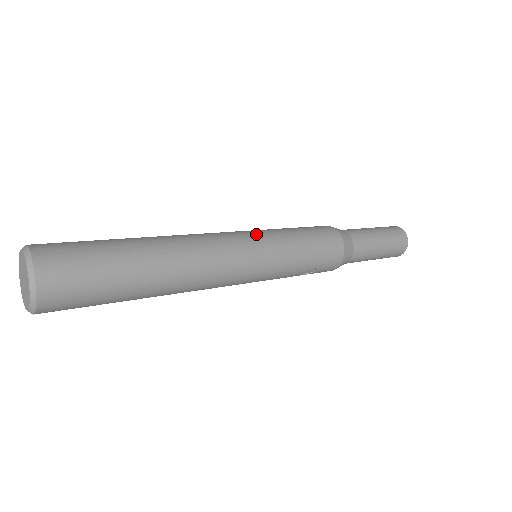
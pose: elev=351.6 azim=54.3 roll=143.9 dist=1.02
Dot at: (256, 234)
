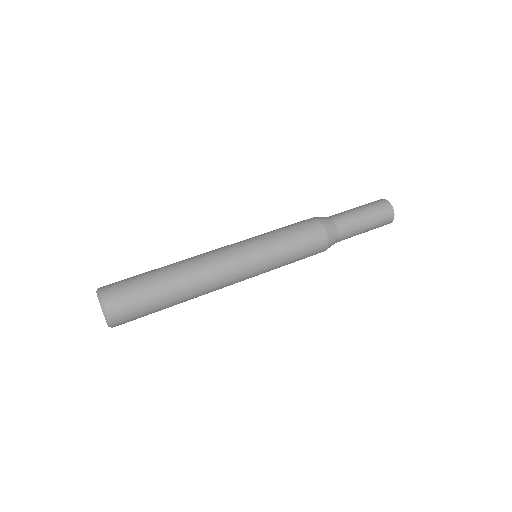
Dot at: (254, 251)
